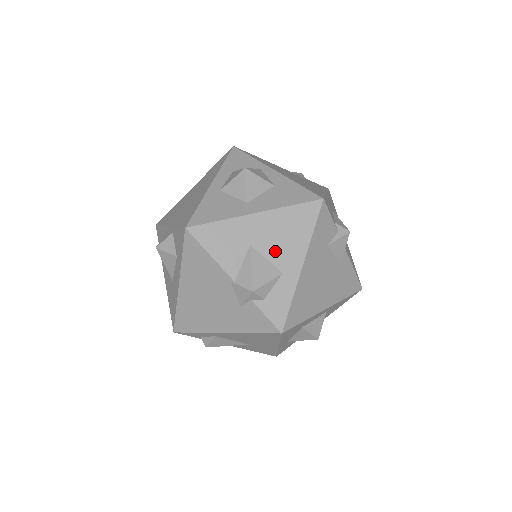
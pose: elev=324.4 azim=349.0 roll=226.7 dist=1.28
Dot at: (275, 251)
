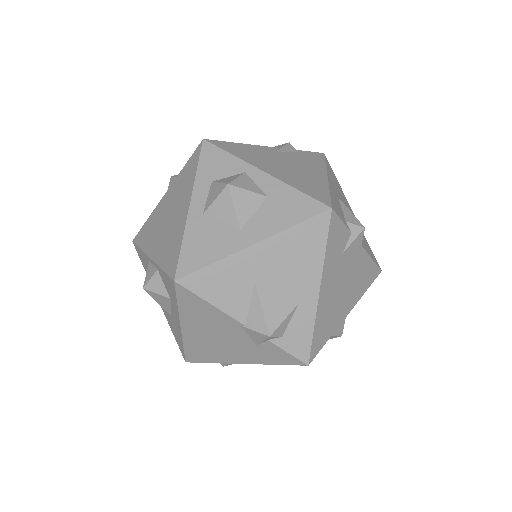
Dot at: (285, 282)
